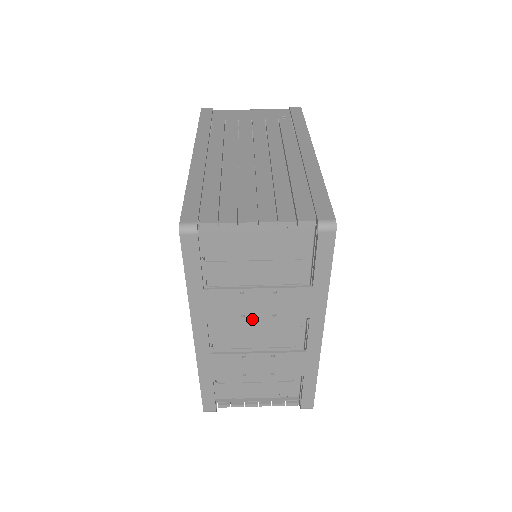
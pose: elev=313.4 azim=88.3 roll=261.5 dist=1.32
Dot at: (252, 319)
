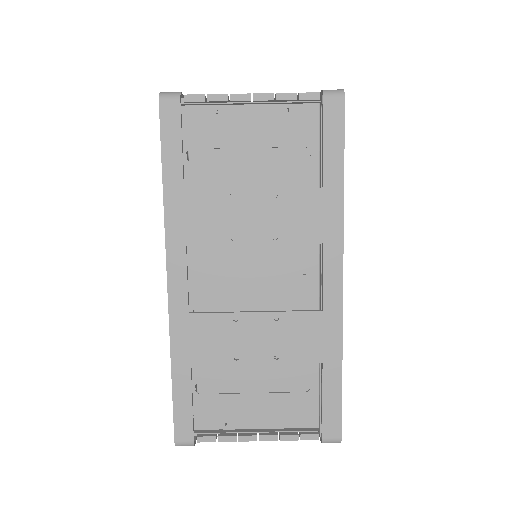
Dot at: (247, 263)
